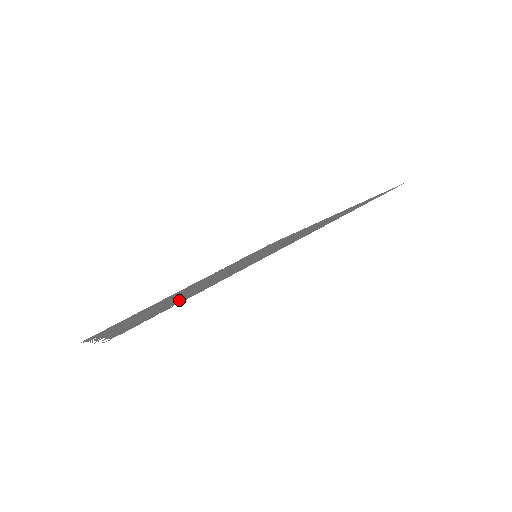
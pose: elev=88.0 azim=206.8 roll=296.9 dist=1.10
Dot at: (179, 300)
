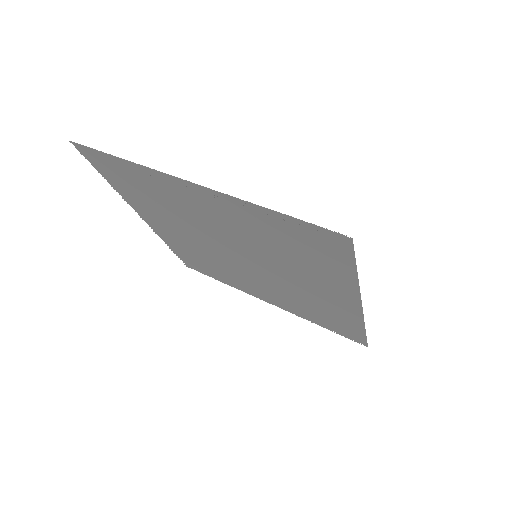
Dot at: (134, 177)
